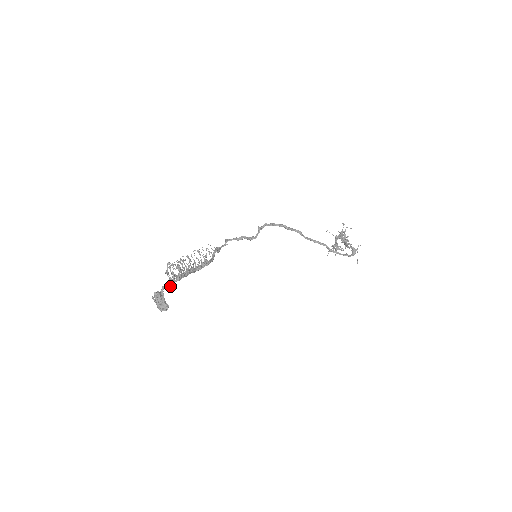
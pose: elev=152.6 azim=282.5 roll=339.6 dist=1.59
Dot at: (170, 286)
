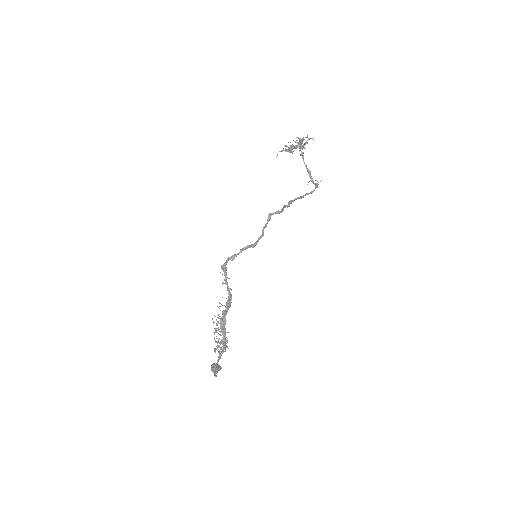
Dot at: (215, 350)
